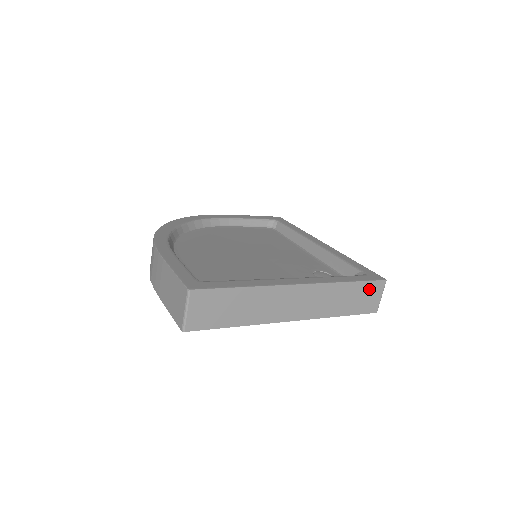
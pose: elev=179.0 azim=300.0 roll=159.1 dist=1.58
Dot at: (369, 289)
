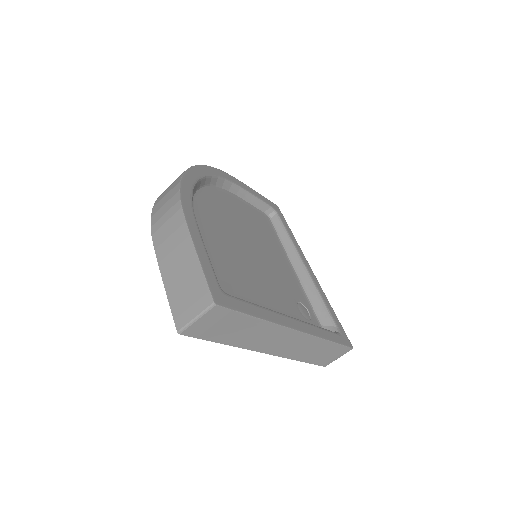
Dot at: (337, 350)
